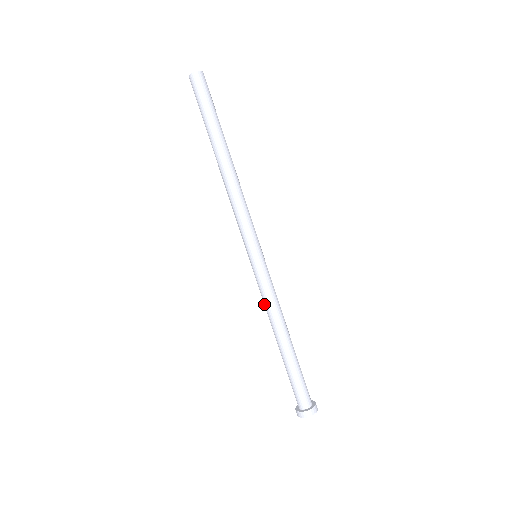
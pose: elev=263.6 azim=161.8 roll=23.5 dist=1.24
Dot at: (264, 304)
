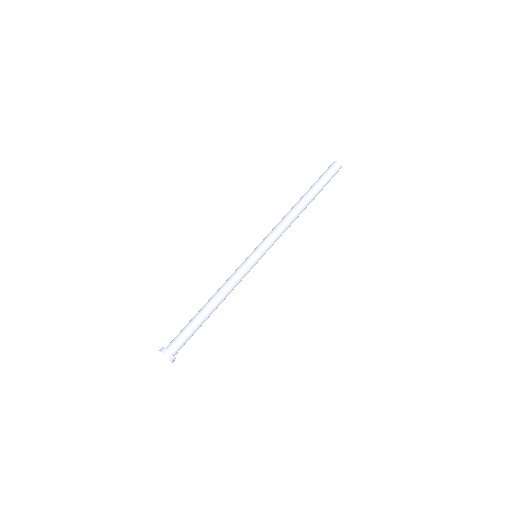
Dot at: (228, 279)
